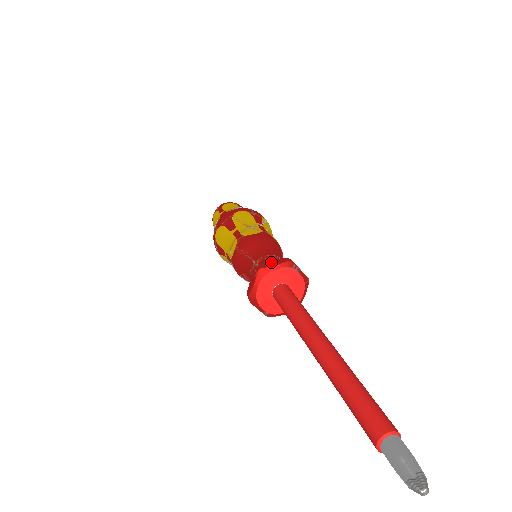
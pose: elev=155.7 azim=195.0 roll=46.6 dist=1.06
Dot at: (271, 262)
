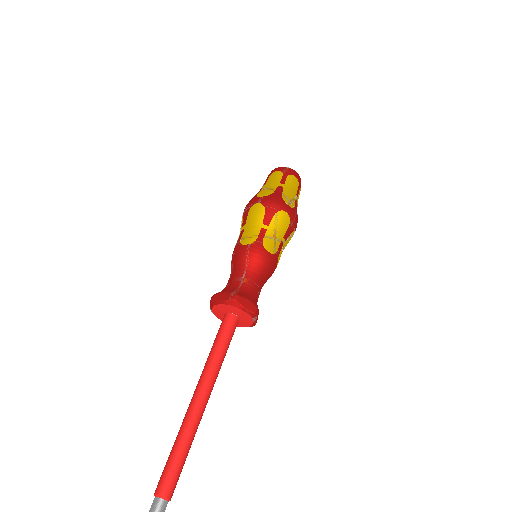
Dot at: (247, 302)
